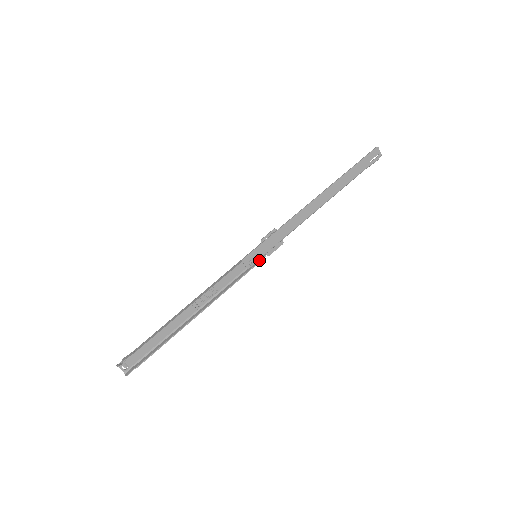
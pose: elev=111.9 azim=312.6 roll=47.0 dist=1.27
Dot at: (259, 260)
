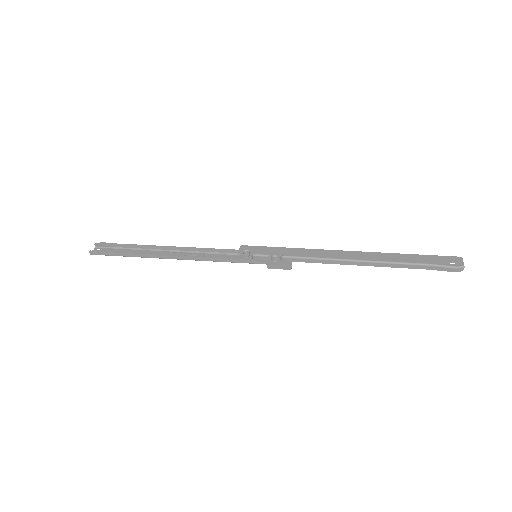
Dot at: (255, 260)
